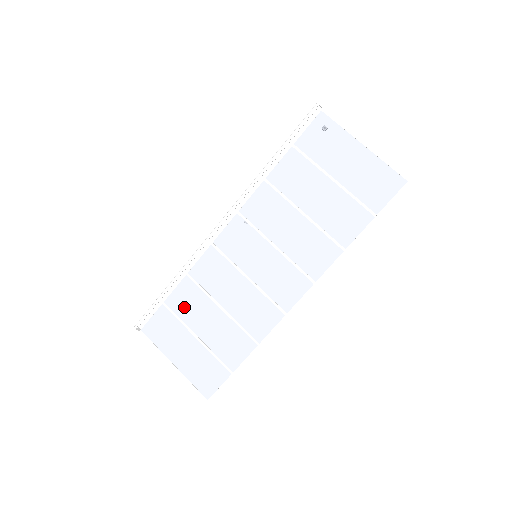
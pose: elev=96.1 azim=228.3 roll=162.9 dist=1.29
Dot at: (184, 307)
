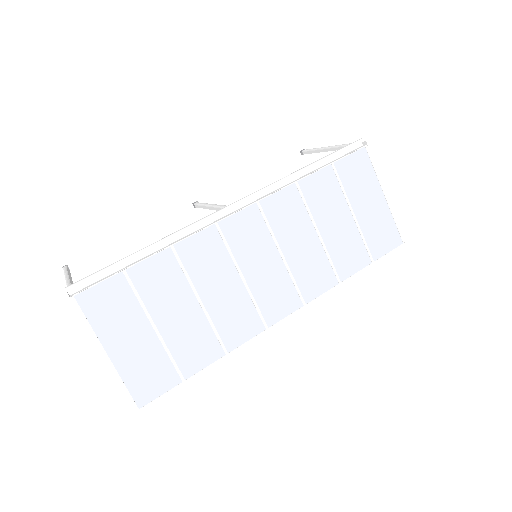
Dot at: (152, 285)
